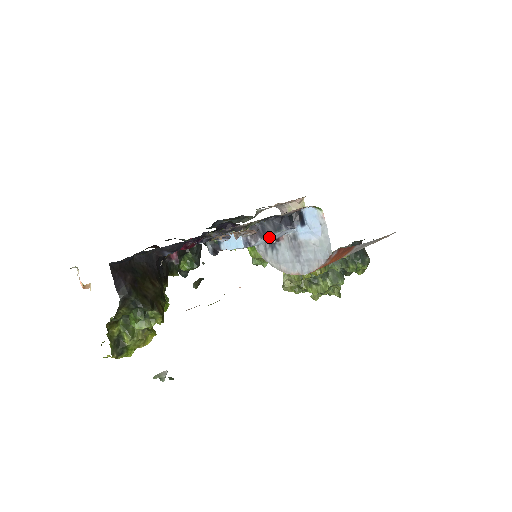
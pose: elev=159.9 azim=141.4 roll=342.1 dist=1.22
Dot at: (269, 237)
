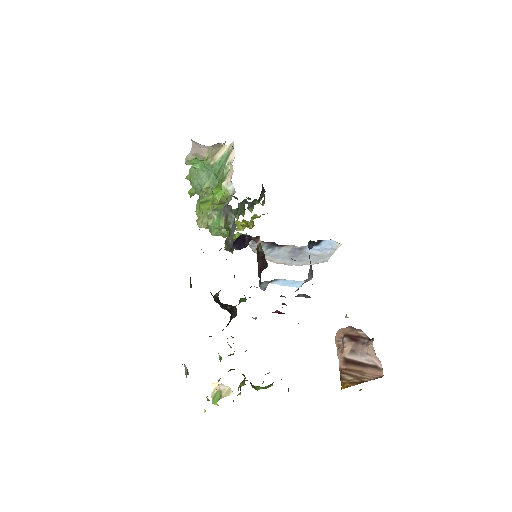
Dot at: occluded
